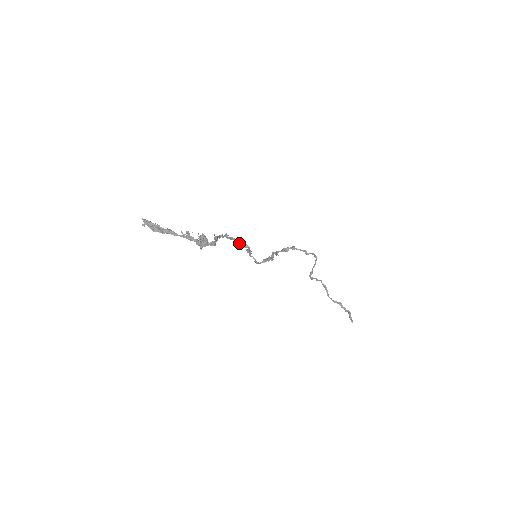
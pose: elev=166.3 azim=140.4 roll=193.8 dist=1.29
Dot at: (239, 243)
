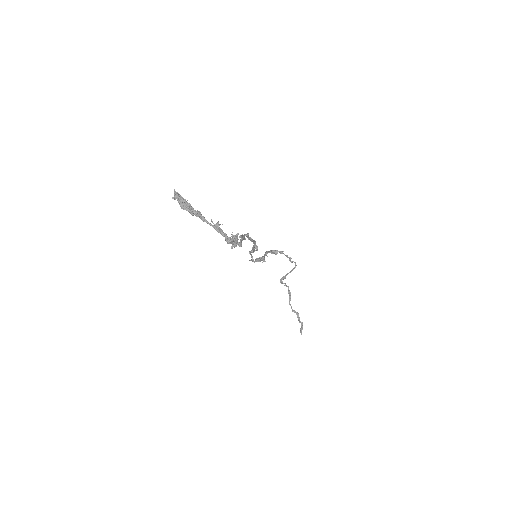
Dot at: (253, 243)
